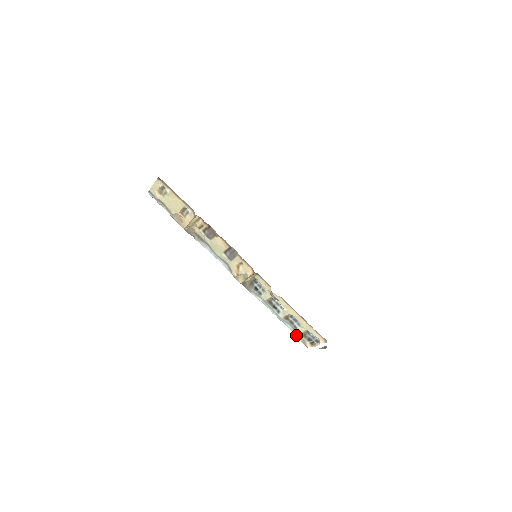
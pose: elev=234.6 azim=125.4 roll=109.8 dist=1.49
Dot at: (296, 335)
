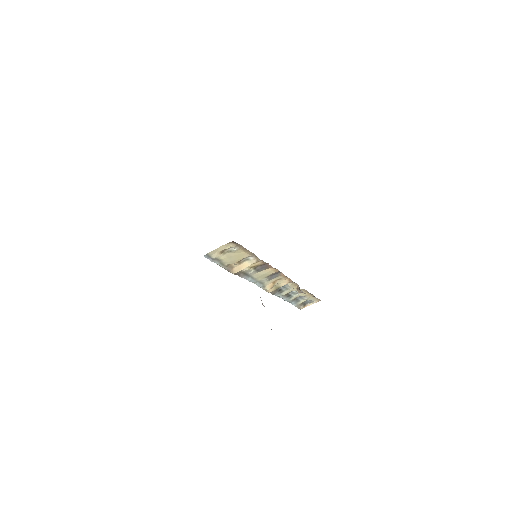
Dot at: (296, 306)
